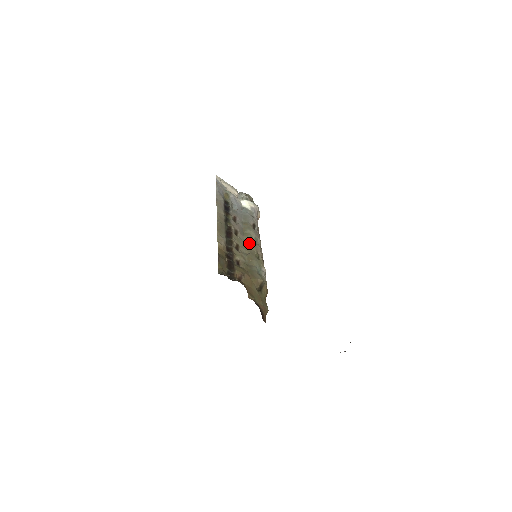
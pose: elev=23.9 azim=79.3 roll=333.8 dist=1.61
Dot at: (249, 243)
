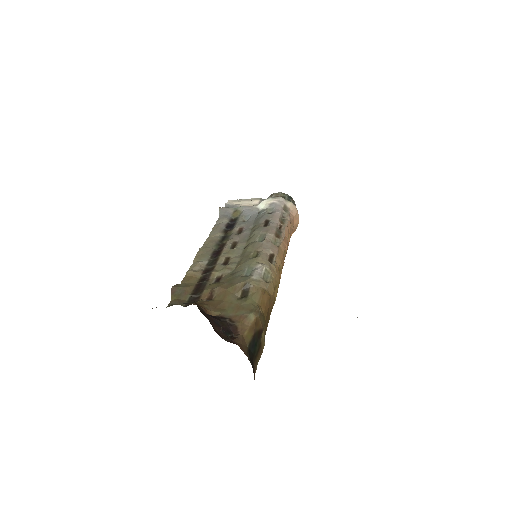
Dot at: (247, 247)
